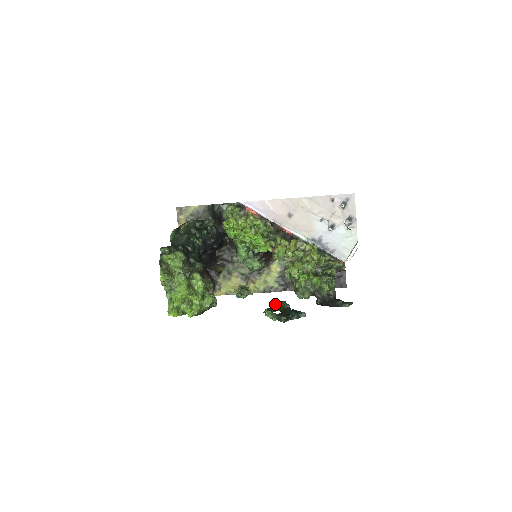
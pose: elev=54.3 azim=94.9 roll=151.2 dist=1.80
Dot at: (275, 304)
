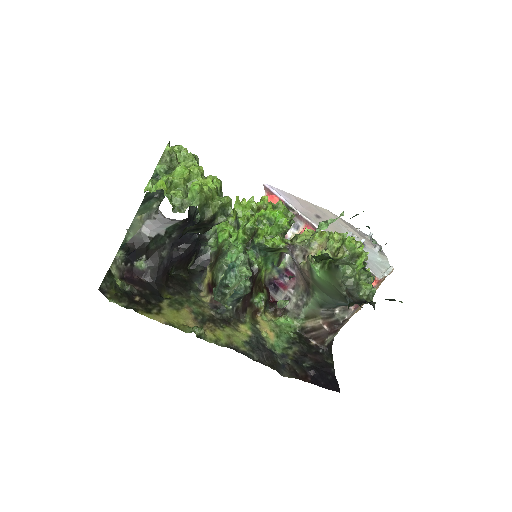
Dot at: occluded
